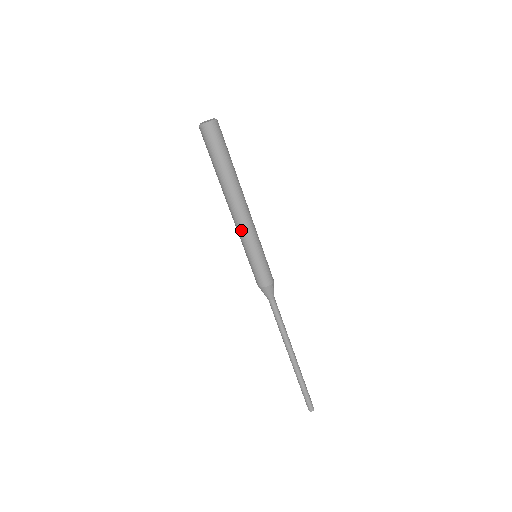
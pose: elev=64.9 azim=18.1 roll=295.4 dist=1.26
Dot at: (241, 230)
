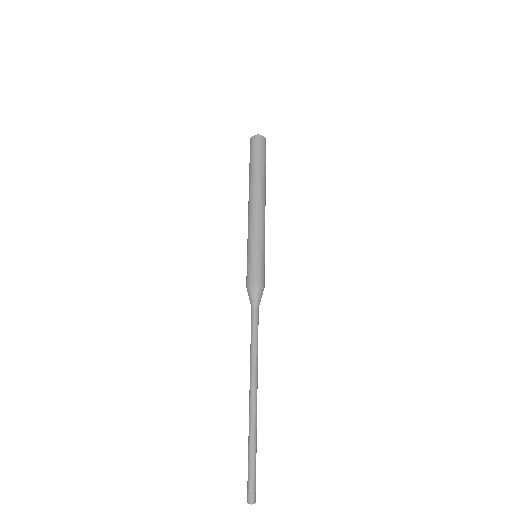
Dot at: (248, 224)
